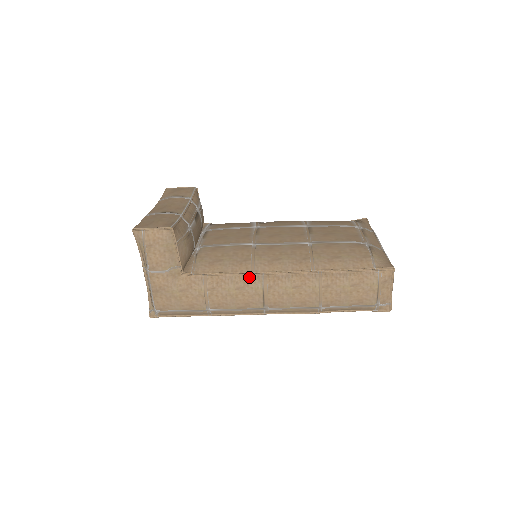
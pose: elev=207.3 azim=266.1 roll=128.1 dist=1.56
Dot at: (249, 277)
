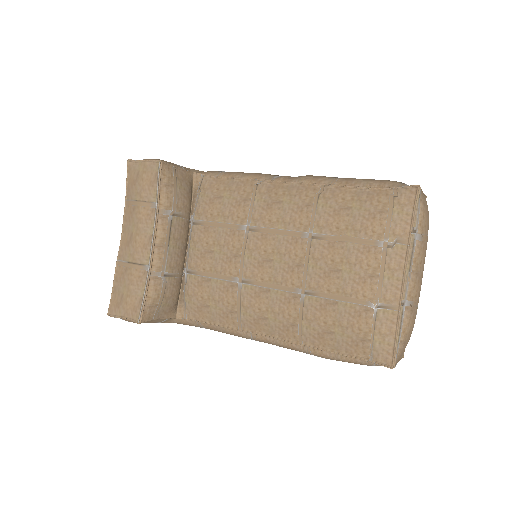
Dot at: (238, 332)
